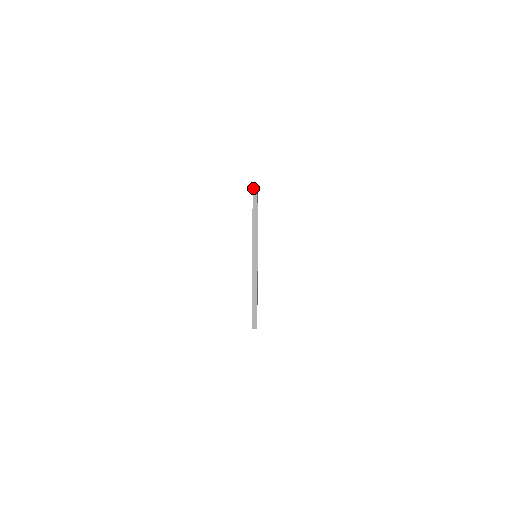
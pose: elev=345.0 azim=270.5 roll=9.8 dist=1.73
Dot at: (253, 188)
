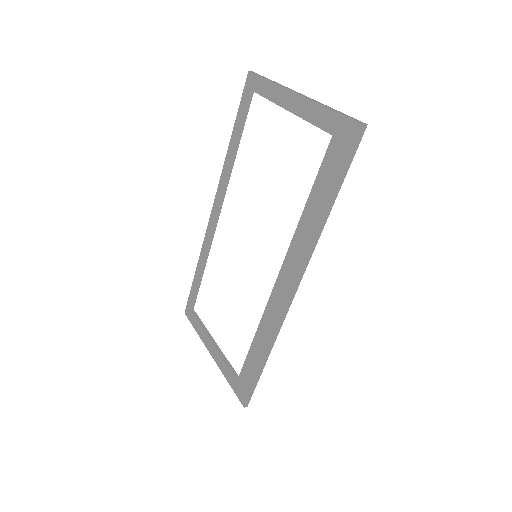
Dot at: (250, 71)
